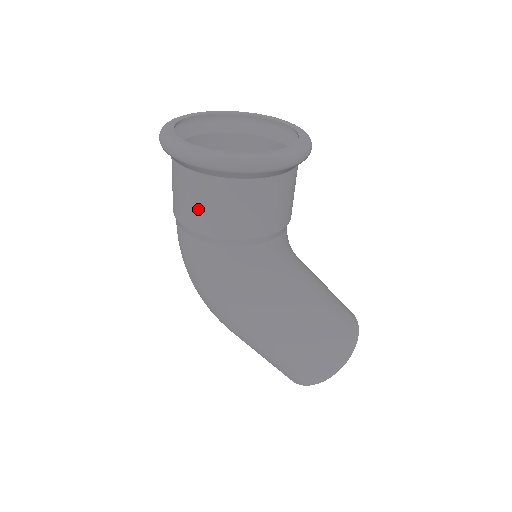
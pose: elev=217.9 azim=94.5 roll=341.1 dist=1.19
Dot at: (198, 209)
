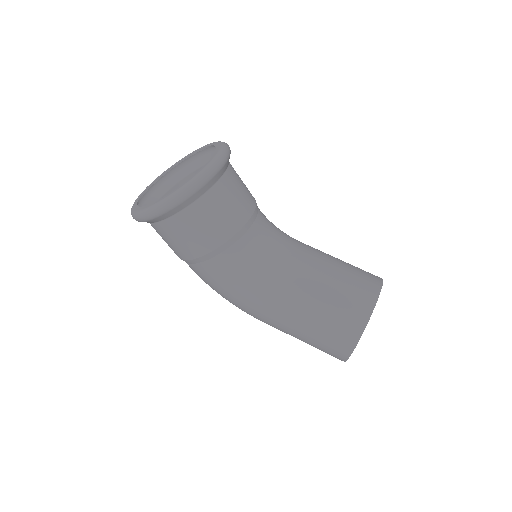
Dot at: (167, 243)
